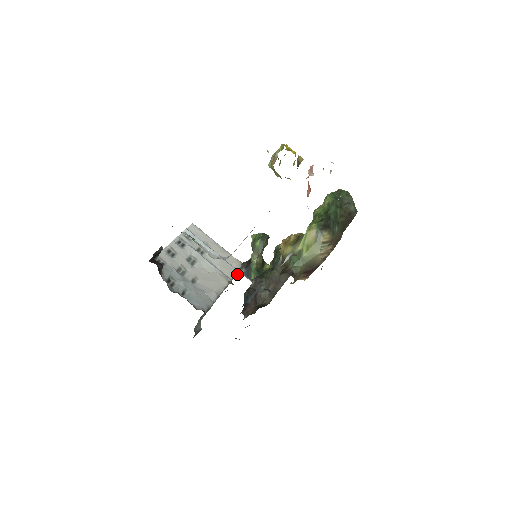
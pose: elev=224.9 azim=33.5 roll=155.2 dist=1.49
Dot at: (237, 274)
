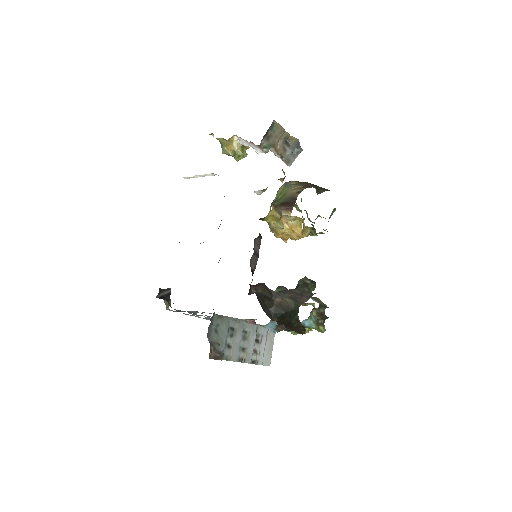
Dot at: (266, 328)
